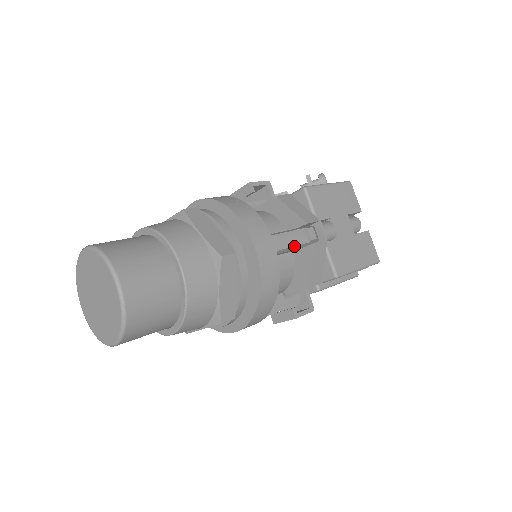
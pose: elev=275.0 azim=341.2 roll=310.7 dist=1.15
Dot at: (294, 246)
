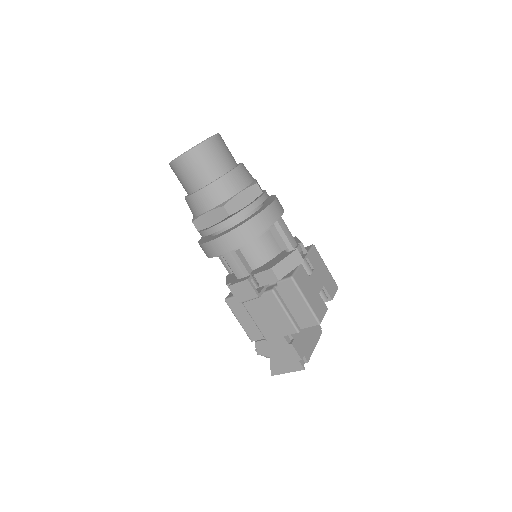
Dot at: (287, 237)
